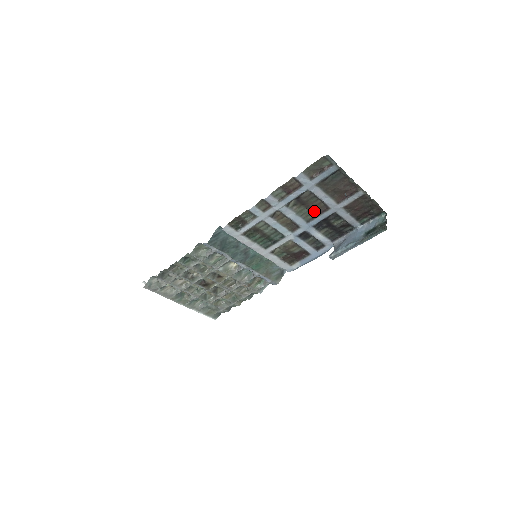
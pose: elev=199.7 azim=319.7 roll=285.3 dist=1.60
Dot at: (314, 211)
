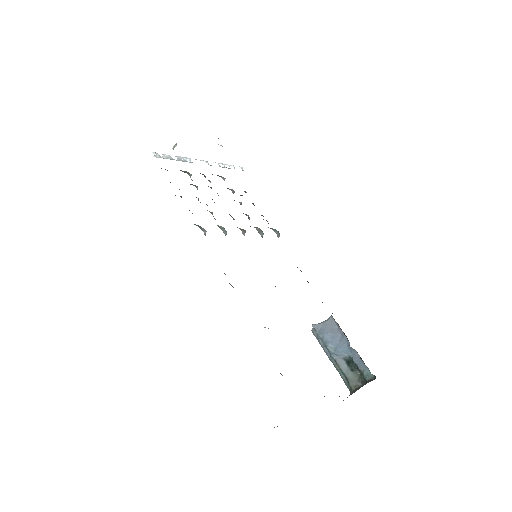
Dot at: occluded
